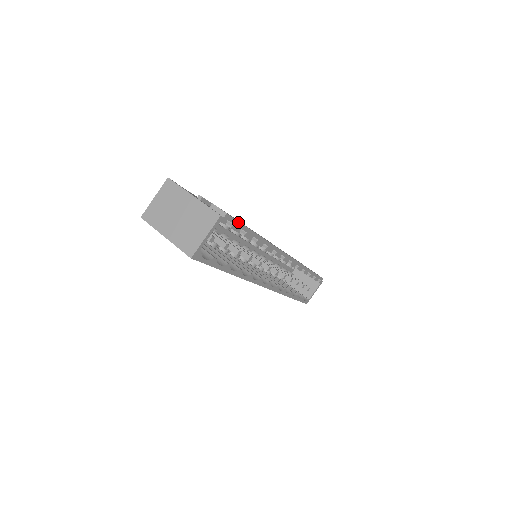
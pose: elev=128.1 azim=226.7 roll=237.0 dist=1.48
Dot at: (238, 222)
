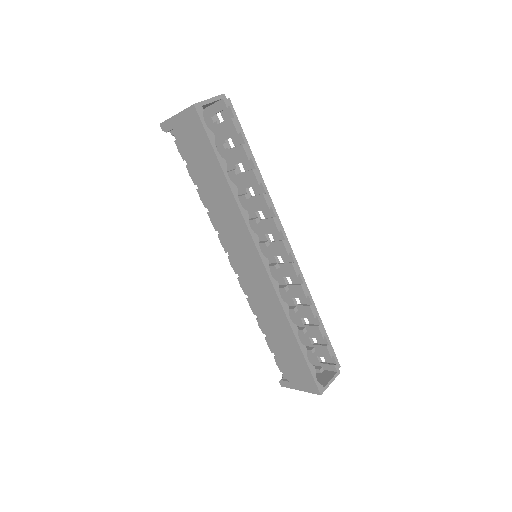
Dot at: (238, 121)
